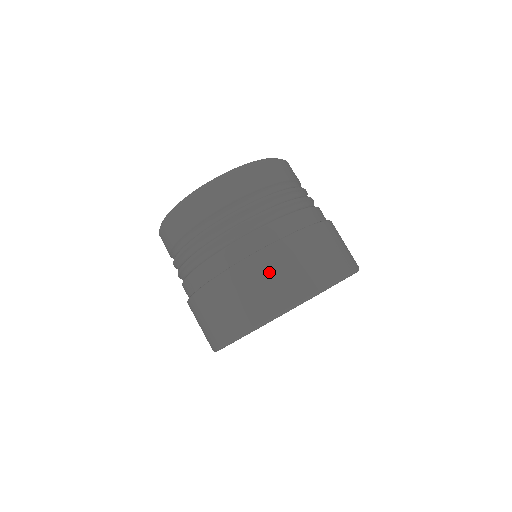
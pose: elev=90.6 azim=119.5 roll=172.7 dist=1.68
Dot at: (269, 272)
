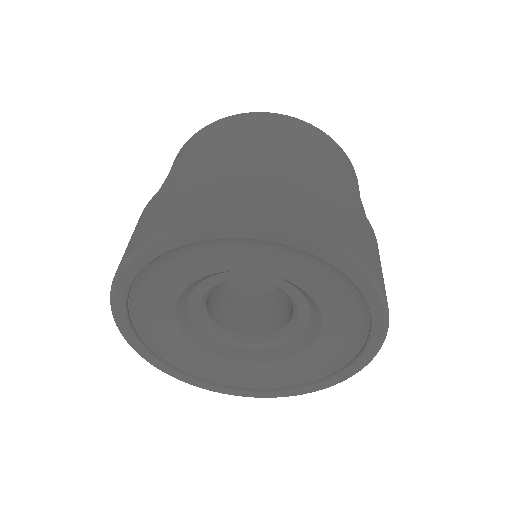
Dot at: (265, 181)
